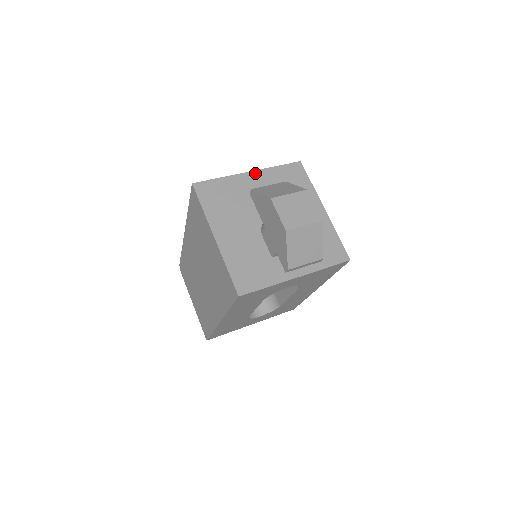
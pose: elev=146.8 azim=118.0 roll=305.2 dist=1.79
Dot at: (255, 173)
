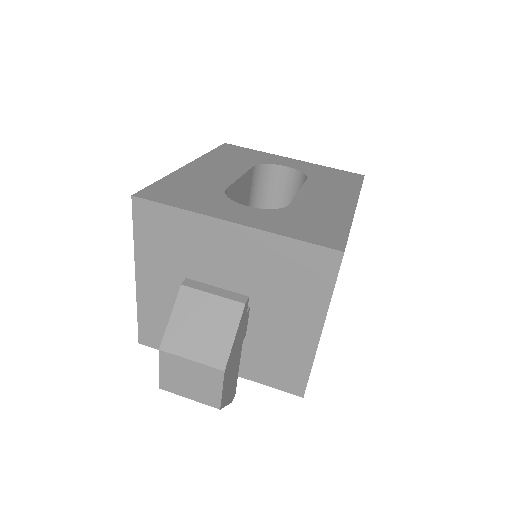
Dot at: (242, 230)
